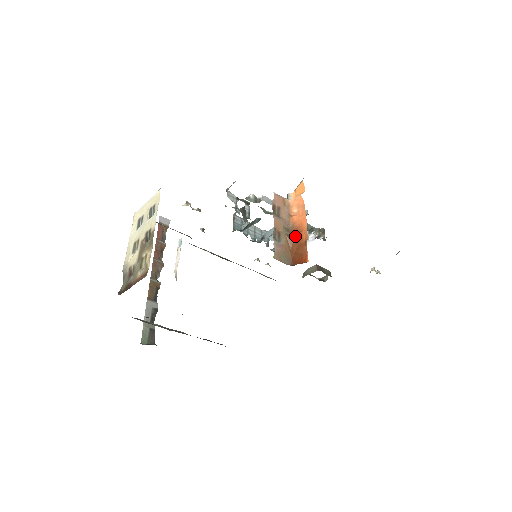
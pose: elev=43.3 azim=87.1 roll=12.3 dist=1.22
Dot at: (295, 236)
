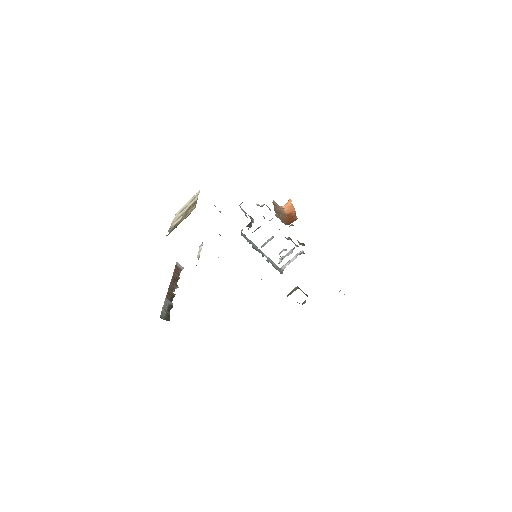
Dot at: (288, 215)
